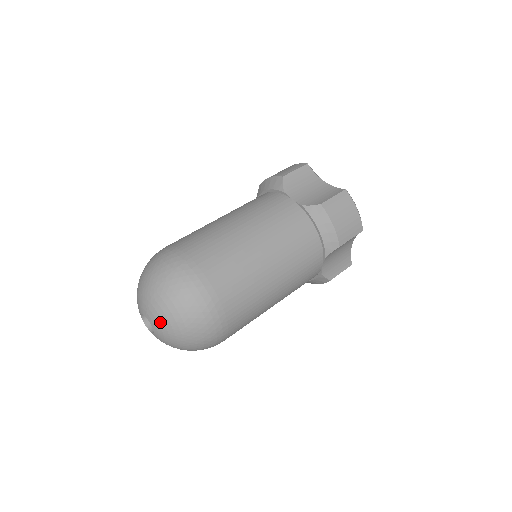
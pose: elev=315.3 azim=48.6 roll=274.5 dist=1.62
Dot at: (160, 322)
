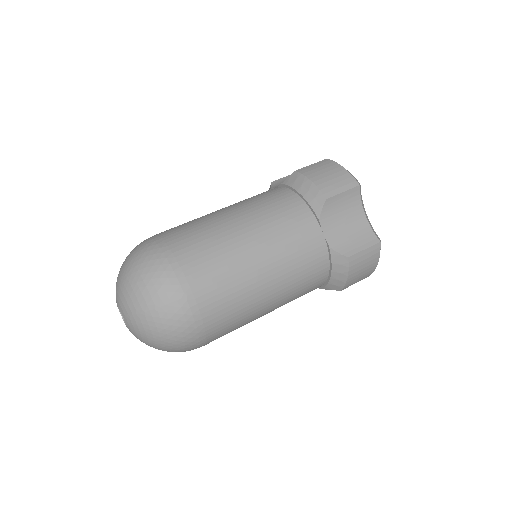
Dot at: (138, 334)
